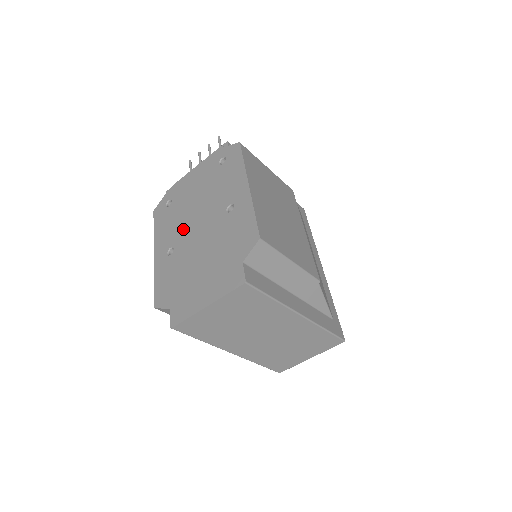
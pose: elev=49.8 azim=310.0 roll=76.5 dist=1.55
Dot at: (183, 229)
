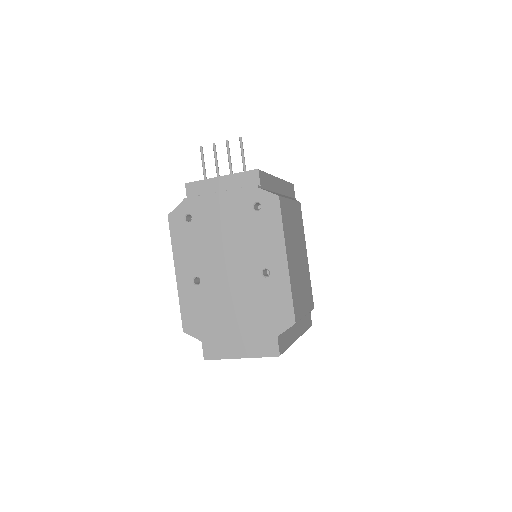
Dot at: (210, 264)
